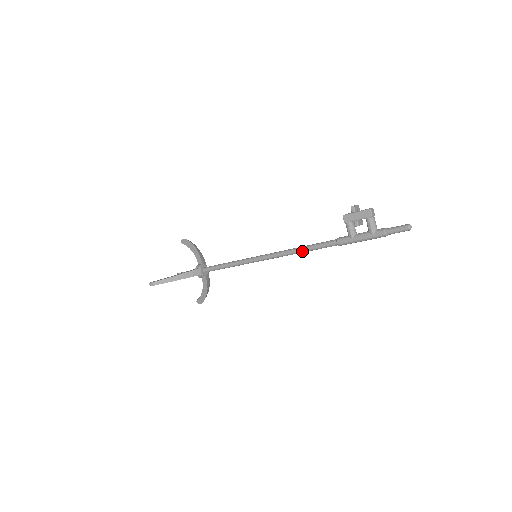
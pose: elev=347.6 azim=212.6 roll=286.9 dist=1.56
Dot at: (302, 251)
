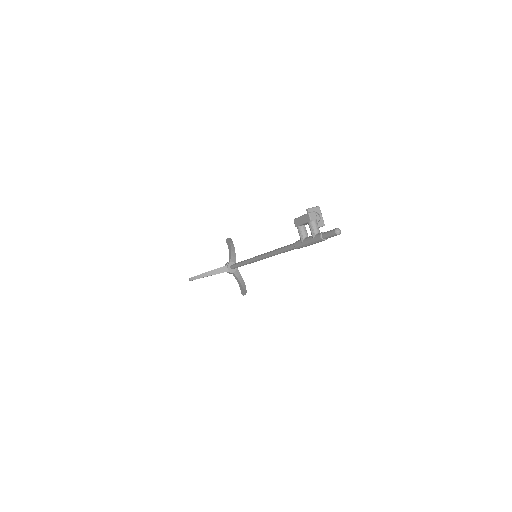
Dot at: (277, 253)
